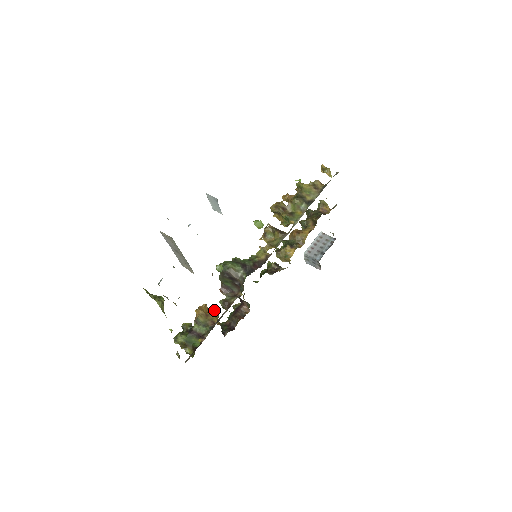
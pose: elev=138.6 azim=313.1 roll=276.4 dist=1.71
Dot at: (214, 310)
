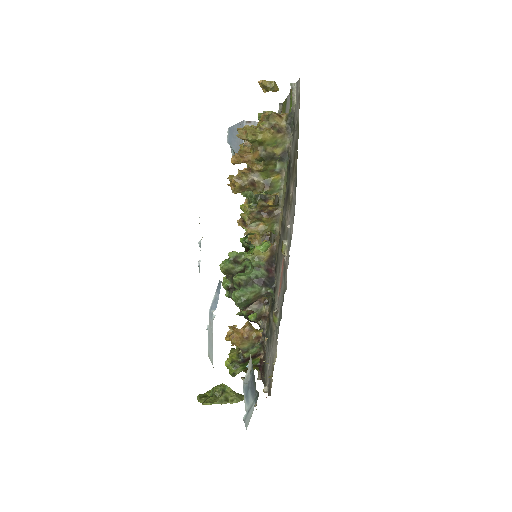
Dot at: (247, 327)
